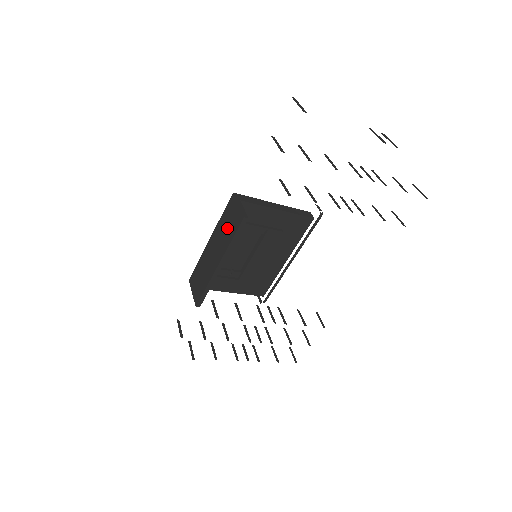
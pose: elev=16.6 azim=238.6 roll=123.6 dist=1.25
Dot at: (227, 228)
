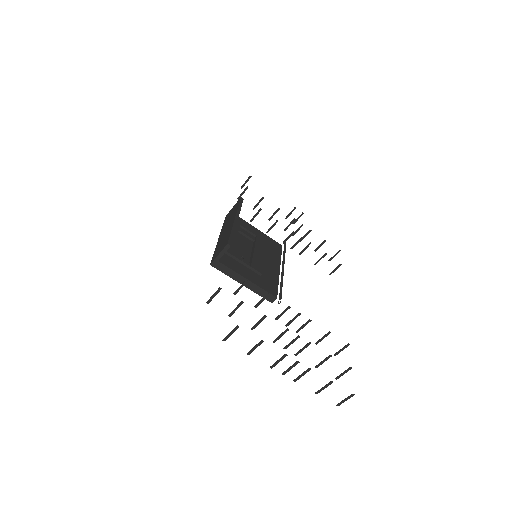
Dot at: (231, 215)
